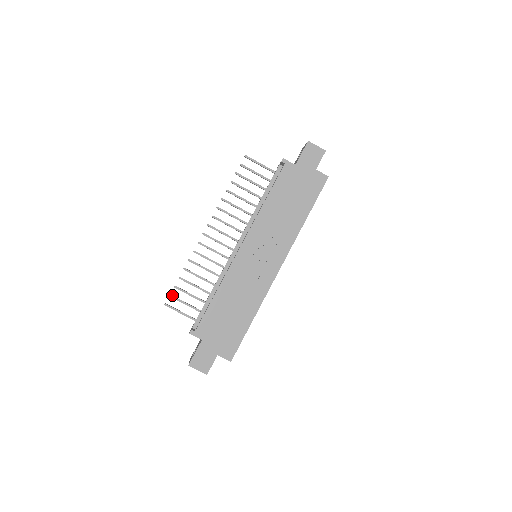
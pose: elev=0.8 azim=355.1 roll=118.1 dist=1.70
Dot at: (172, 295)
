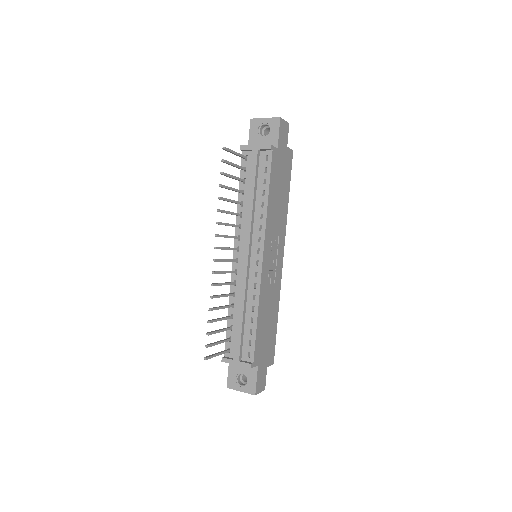
Dot at: (207, 344)
